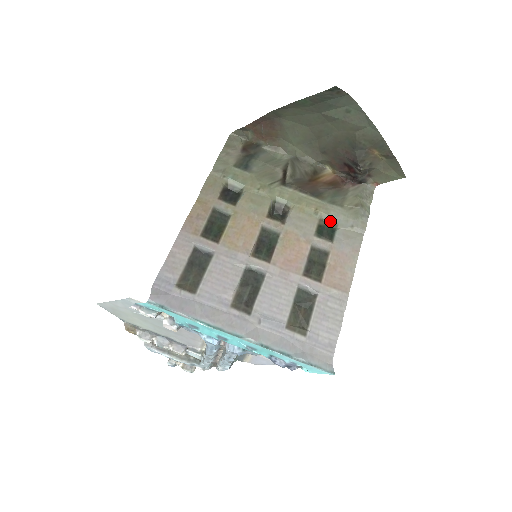
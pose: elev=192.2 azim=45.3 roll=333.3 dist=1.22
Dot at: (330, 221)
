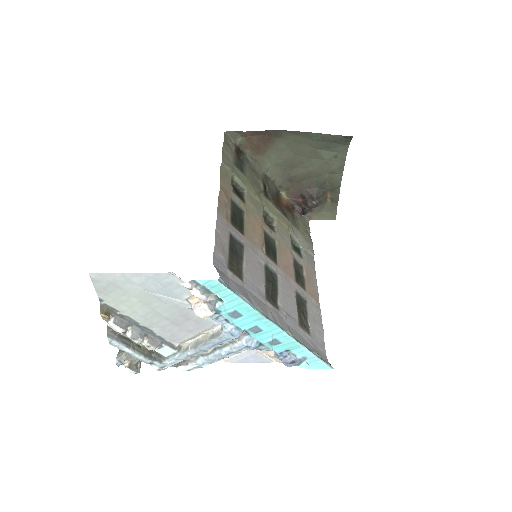
Dot at: (294, 240)
